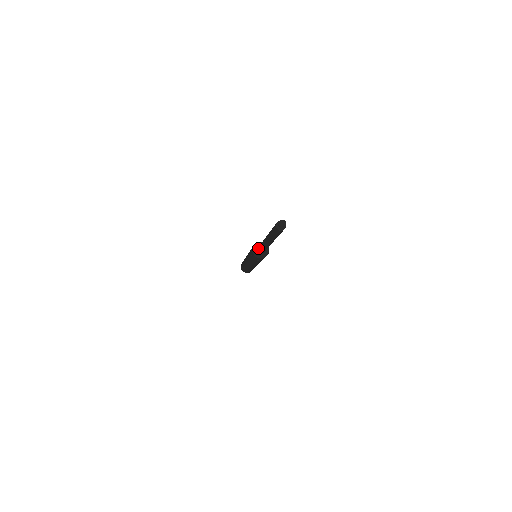
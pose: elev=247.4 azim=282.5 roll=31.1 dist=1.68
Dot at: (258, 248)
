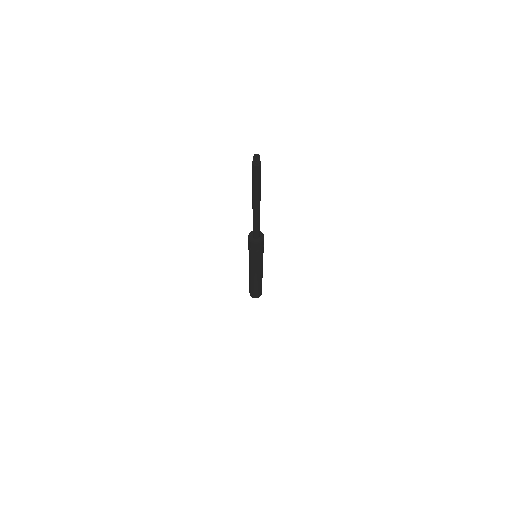
Dot at: occluded
